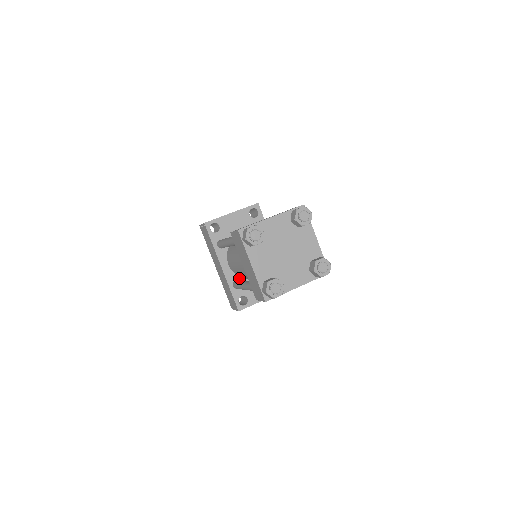
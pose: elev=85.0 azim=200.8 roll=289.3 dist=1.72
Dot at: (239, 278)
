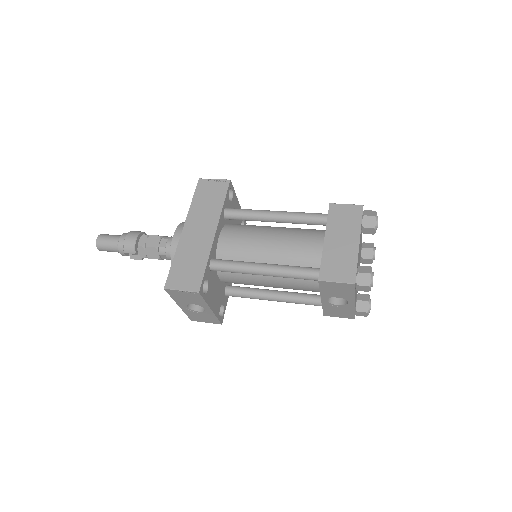
Dot at: occluded
